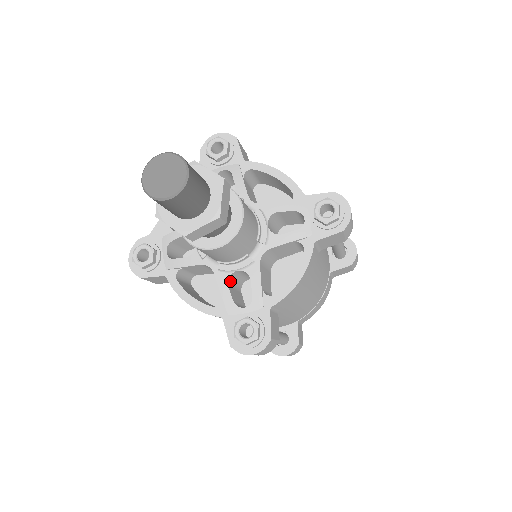
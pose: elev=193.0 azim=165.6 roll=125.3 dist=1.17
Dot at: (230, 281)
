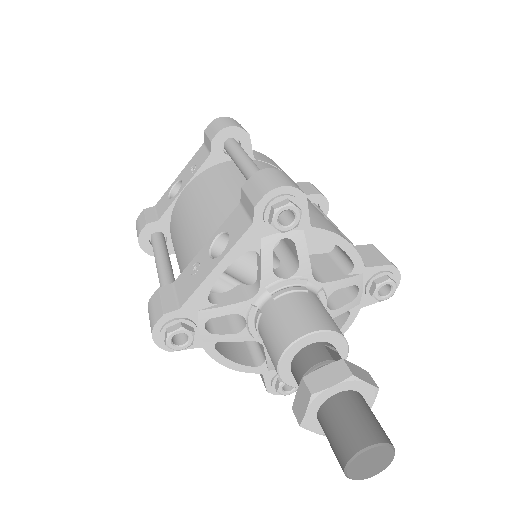
Dot at: occluded
